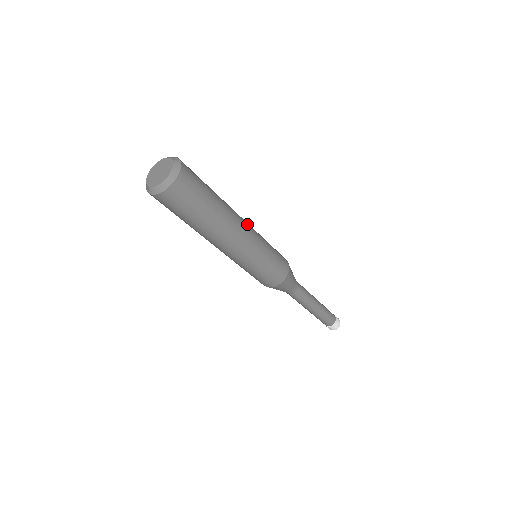
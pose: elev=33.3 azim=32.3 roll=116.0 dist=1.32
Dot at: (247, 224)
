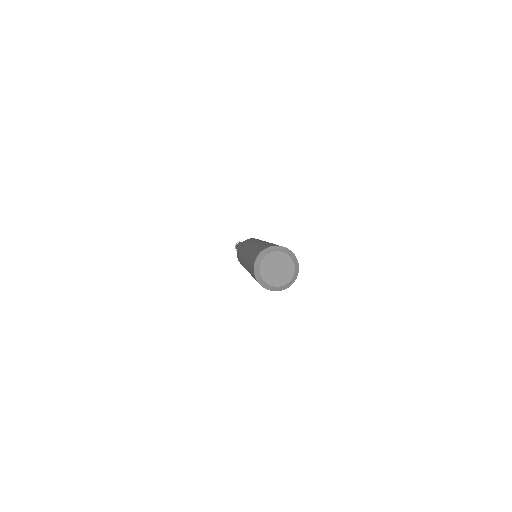
Dot at: occluded
